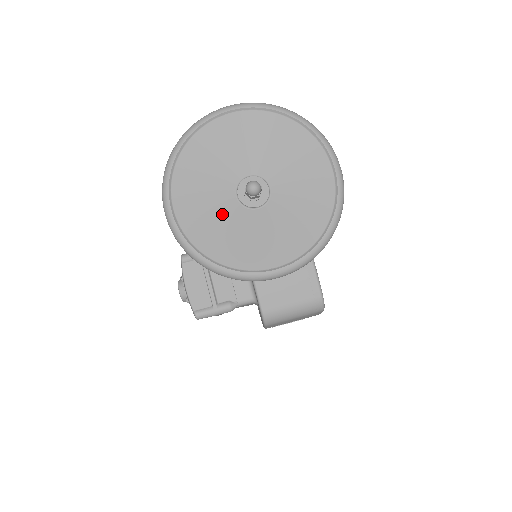
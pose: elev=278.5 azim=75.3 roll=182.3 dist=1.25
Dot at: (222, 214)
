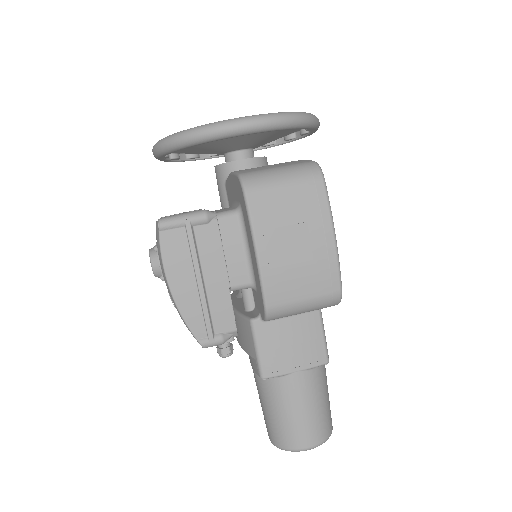
Dot at: occluded
